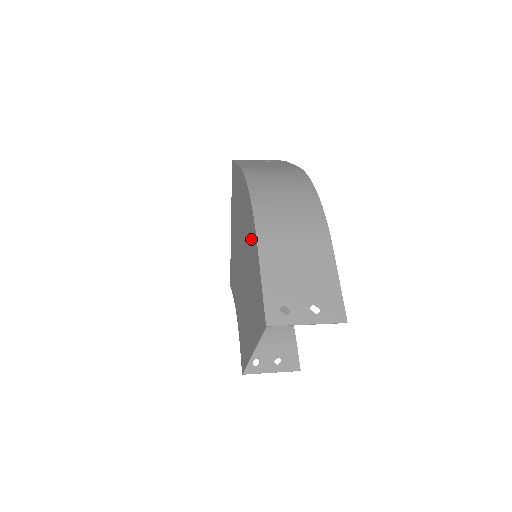
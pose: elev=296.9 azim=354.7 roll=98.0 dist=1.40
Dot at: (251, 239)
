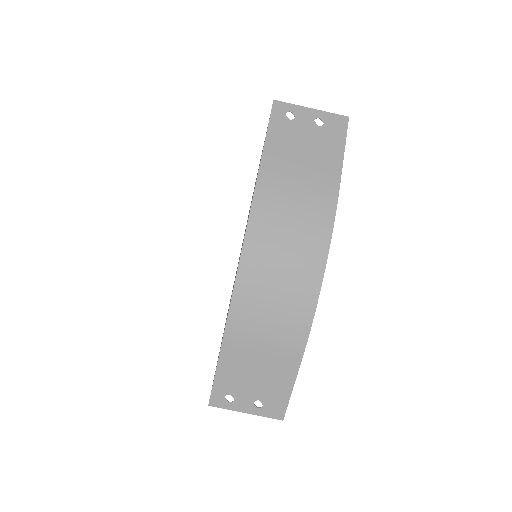
Dot at: occluded
